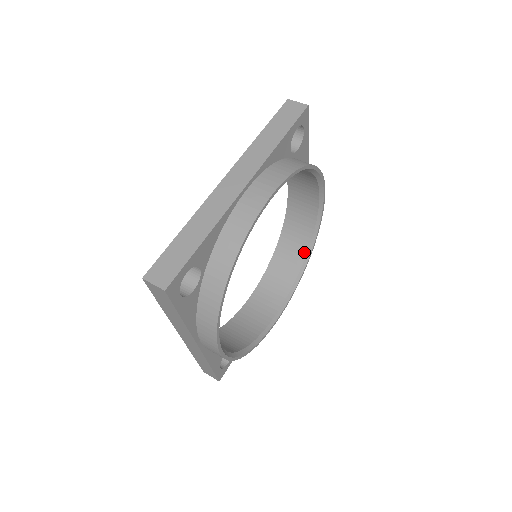
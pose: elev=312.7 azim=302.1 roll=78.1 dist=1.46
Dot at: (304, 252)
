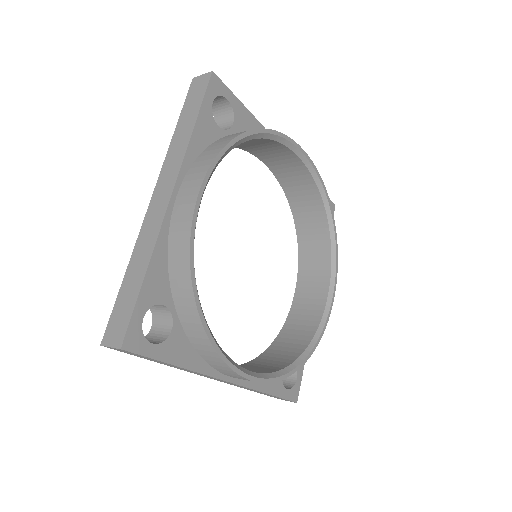
Dot at: (325, 223)
